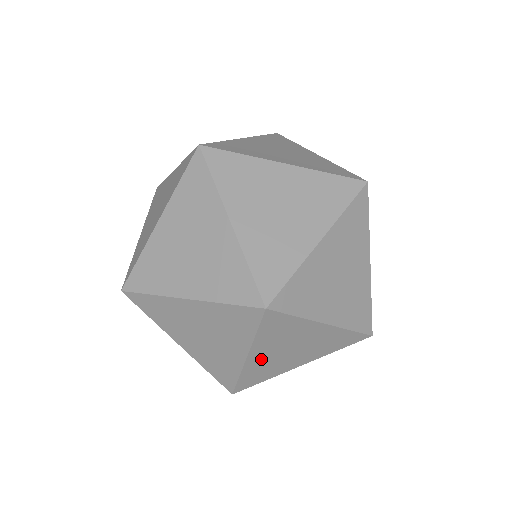
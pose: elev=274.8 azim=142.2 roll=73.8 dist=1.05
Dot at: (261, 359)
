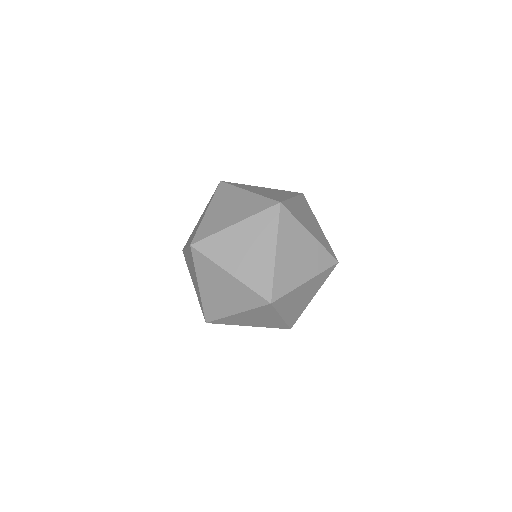
Dot at: (289, 312)
